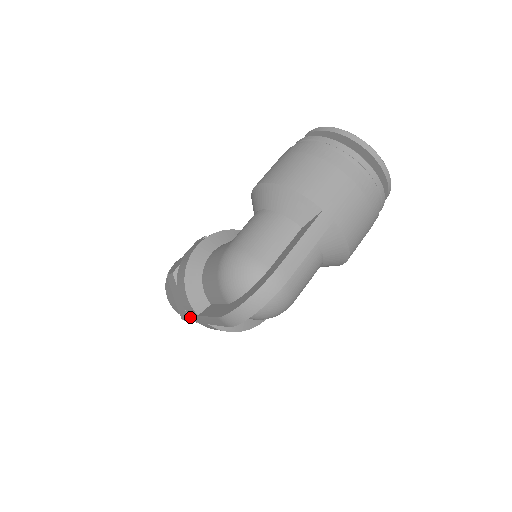
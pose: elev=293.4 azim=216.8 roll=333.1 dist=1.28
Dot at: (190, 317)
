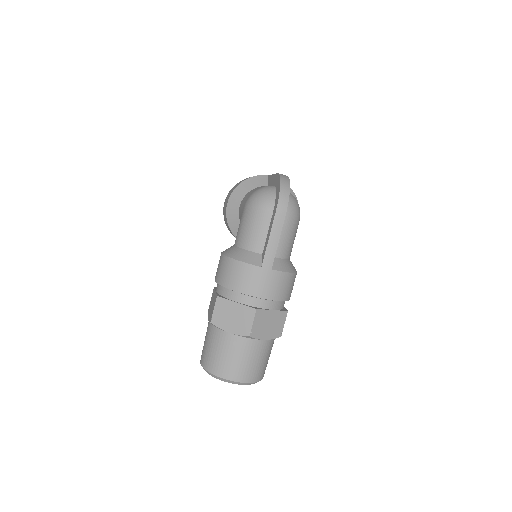
Dot at: (255, 308)
